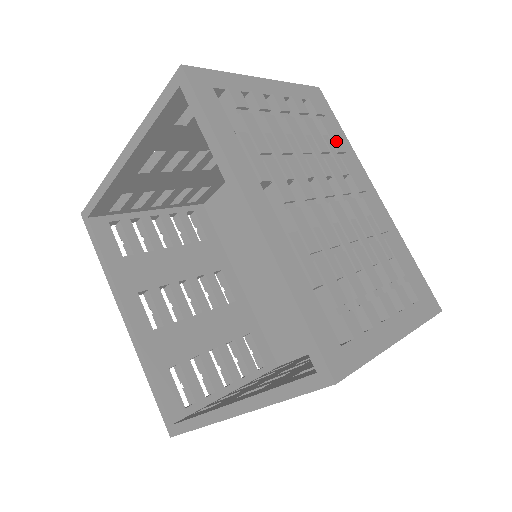
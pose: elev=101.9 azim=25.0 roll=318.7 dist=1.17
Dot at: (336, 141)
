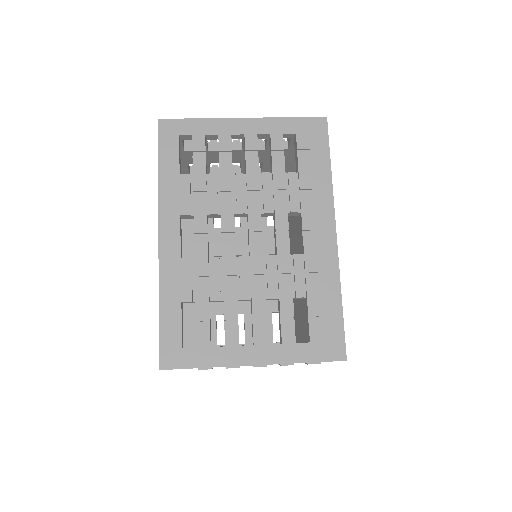
Dot at: (305, 177)
